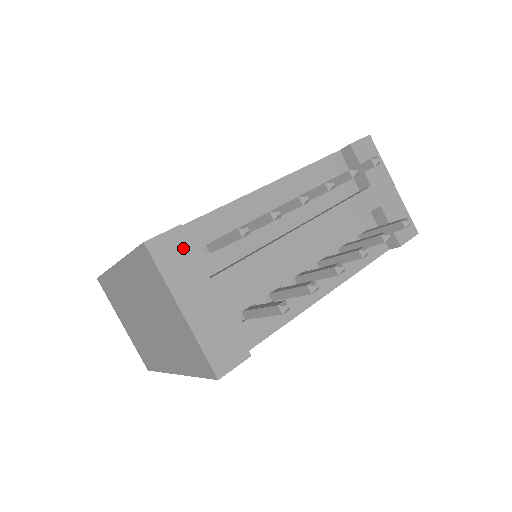
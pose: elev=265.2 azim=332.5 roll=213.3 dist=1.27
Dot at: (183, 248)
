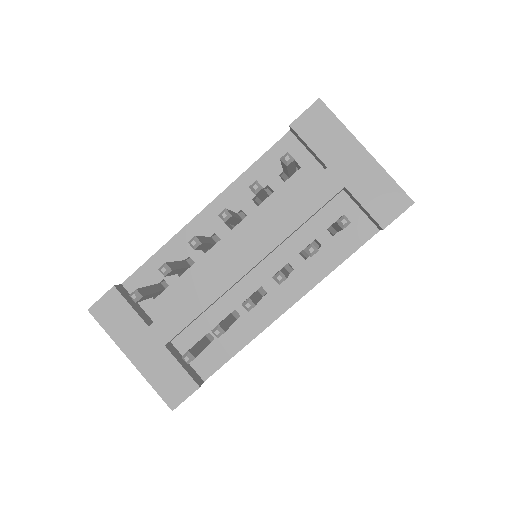
Dot at: (120, 306)
